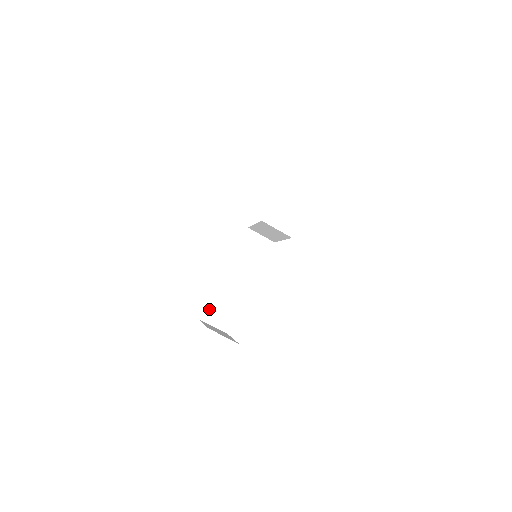
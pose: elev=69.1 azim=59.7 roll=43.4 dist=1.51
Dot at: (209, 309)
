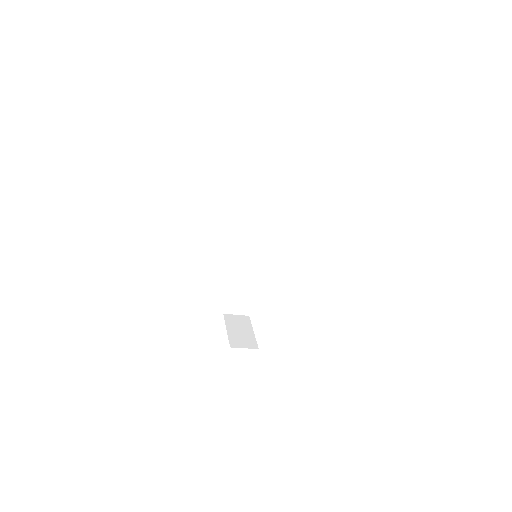
Dot at: (228, 304)
